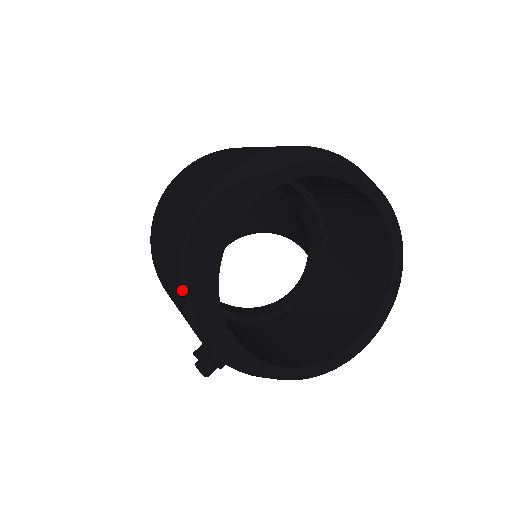
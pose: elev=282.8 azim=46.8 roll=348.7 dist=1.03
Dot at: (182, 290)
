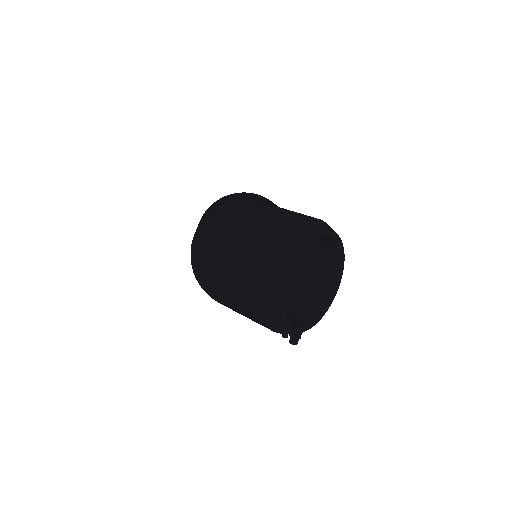
Dot at: (271, 329)
